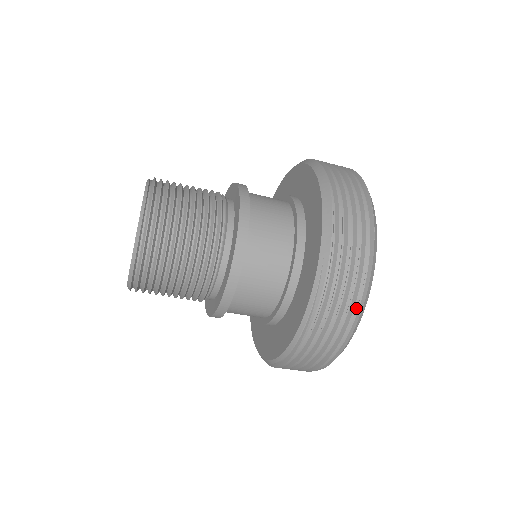
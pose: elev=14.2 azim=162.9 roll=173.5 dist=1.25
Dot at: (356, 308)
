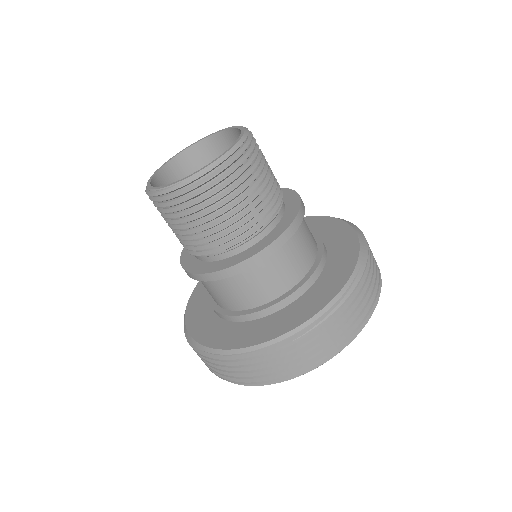
Dot at: (364, 319)
